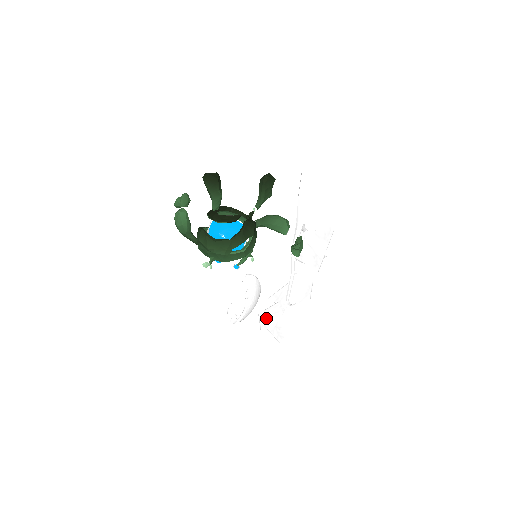
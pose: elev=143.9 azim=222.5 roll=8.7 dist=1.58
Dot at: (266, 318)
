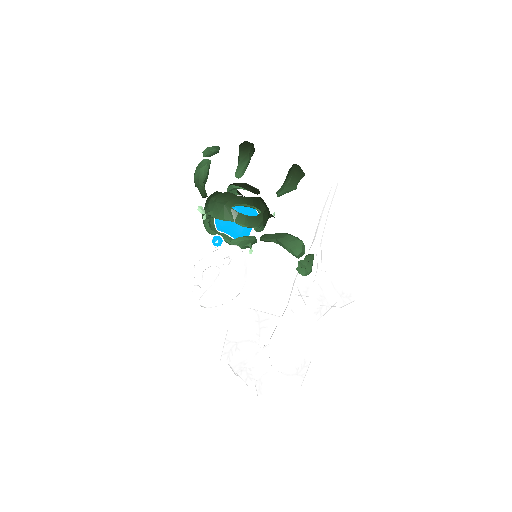
Dot at: (235, 343)
